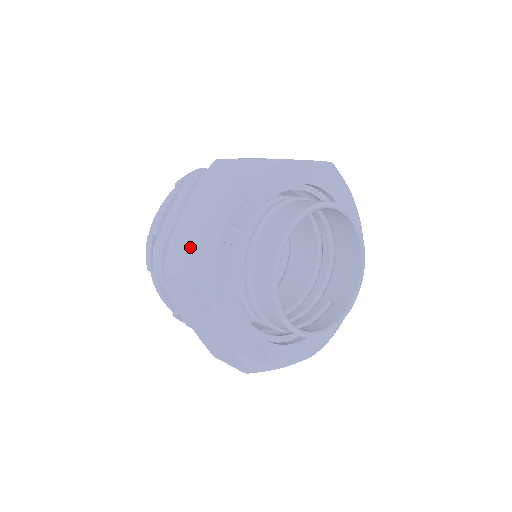
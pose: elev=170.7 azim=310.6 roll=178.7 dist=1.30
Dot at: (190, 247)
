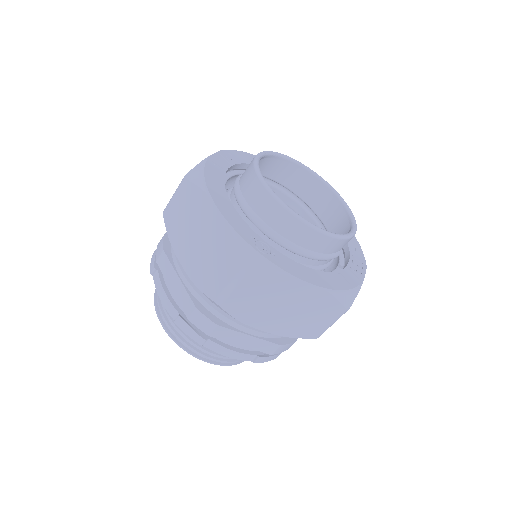
Dot at: occluded
